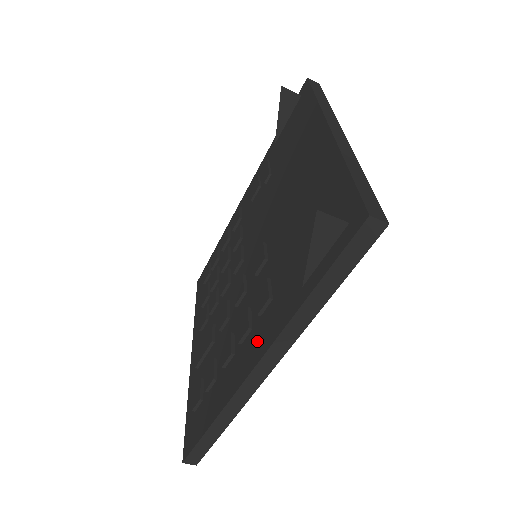
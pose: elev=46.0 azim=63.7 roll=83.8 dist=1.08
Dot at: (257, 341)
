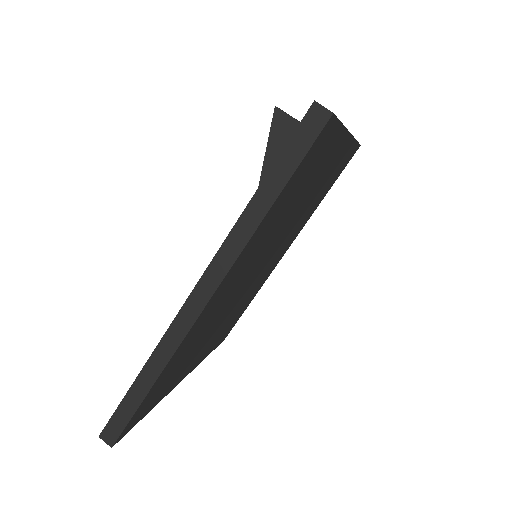
Dot at: occluded
